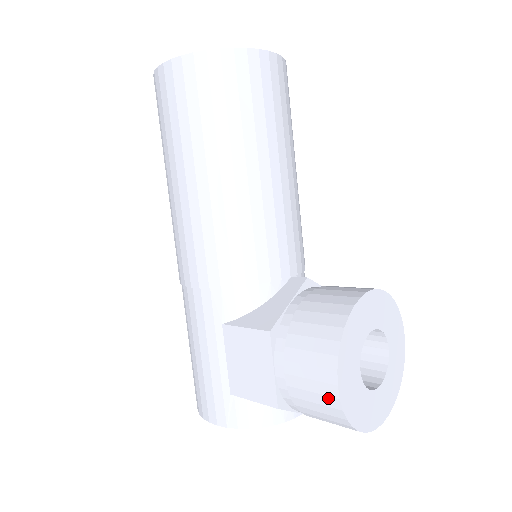
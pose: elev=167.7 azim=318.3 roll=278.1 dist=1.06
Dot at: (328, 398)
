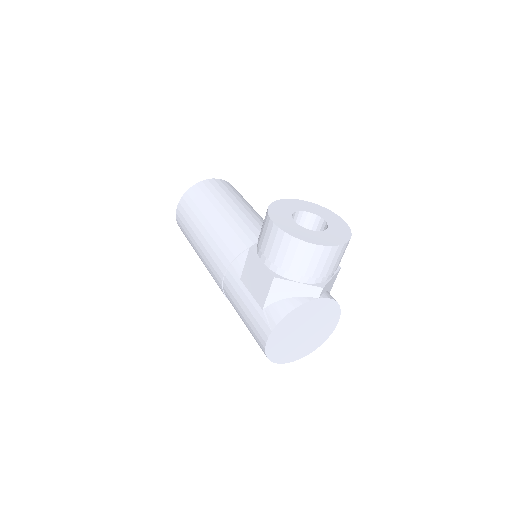
Dot at: (277, 235)
